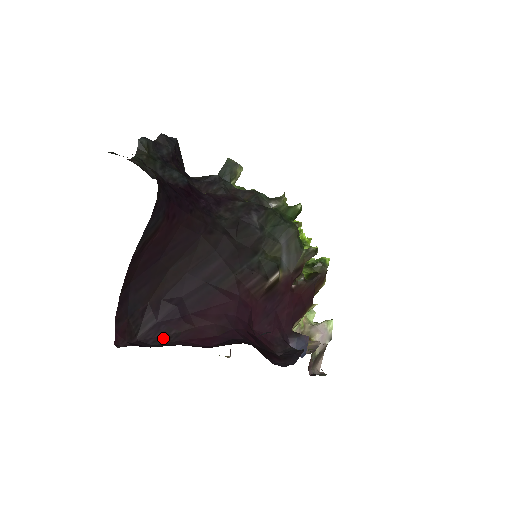
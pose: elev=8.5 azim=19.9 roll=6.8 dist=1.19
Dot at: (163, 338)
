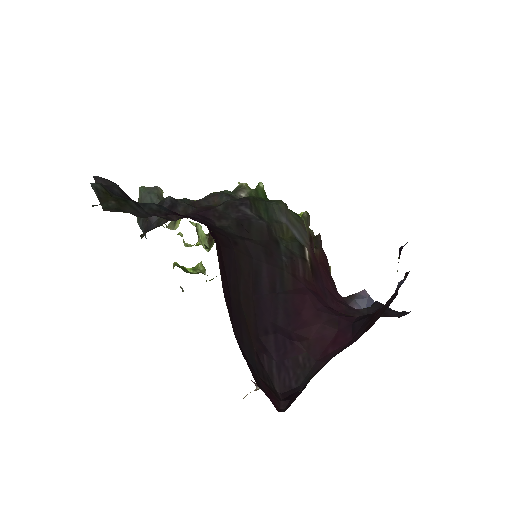
Dot at: (299, 371)
